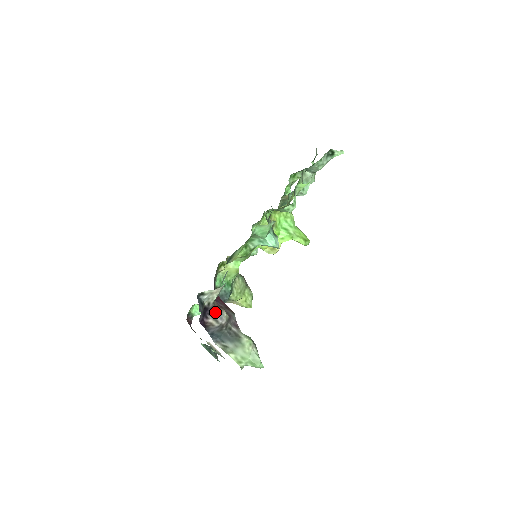
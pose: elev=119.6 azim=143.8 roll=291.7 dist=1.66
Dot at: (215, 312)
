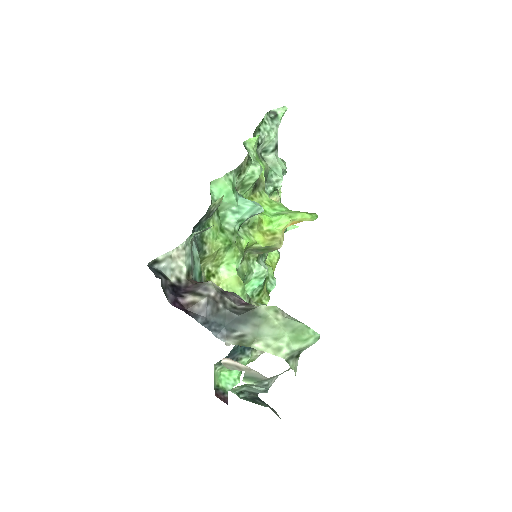
Dot at: (194, 287)
